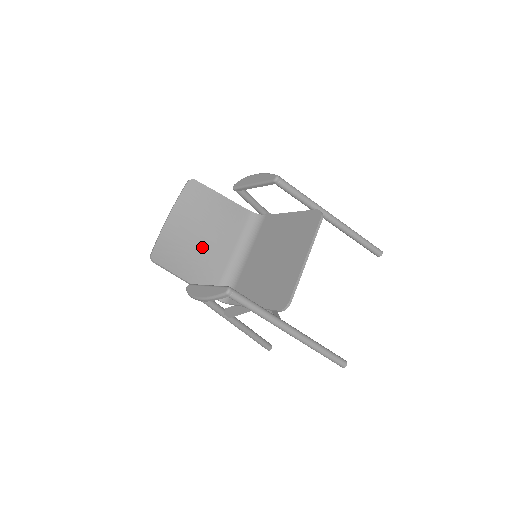
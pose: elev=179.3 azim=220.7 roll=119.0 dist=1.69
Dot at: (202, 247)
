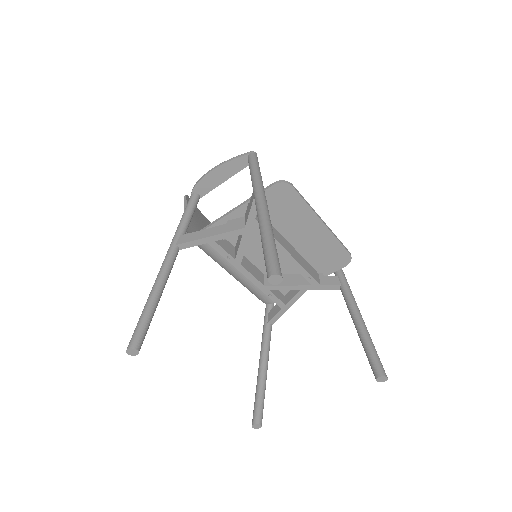
Dot at: occluded
